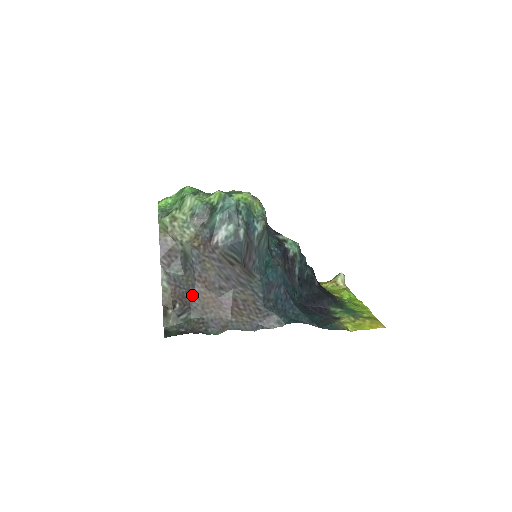
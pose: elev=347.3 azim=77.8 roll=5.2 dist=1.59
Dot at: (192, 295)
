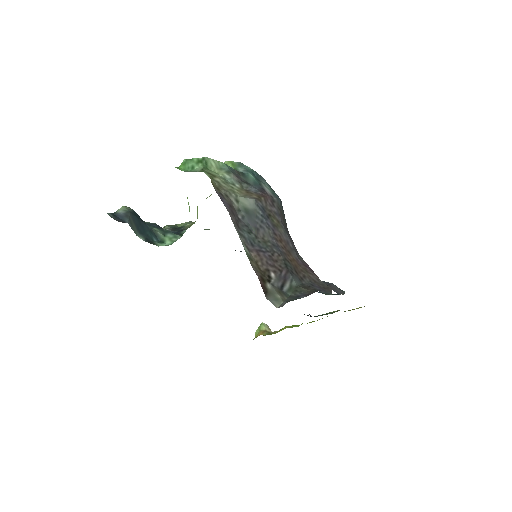
Dot at: (281, 256)
